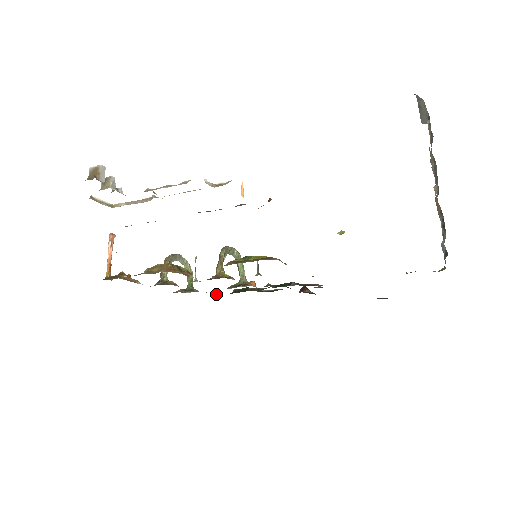
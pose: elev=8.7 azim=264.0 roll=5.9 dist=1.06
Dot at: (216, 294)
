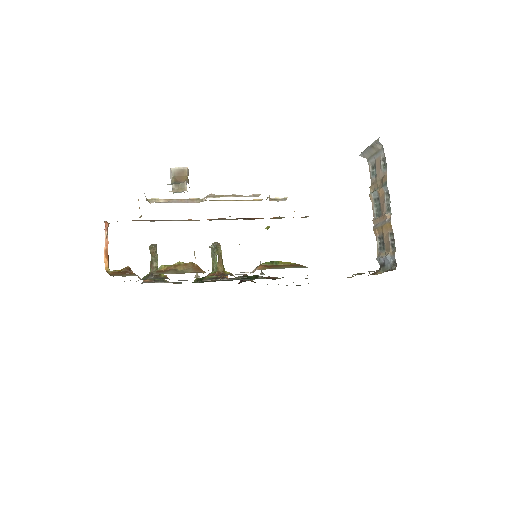
Dot at: (178, 283)
